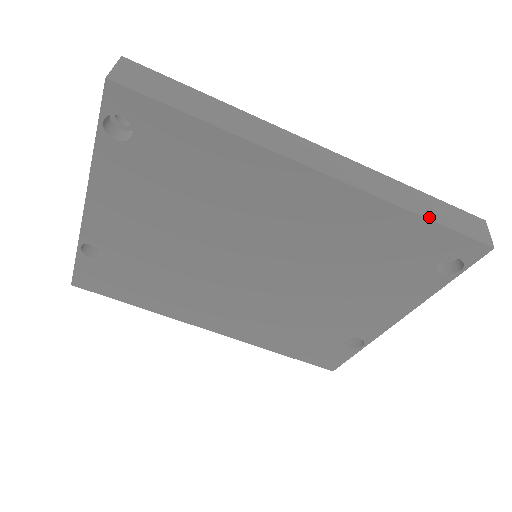
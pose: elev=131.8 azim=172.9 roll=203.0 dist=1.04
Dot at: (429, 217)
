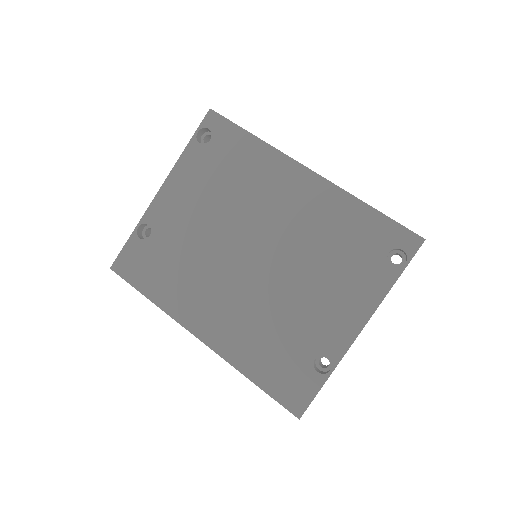
Dot at: (377, 210)
